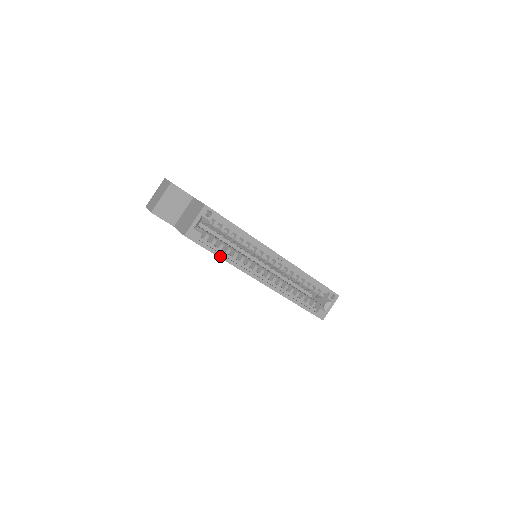
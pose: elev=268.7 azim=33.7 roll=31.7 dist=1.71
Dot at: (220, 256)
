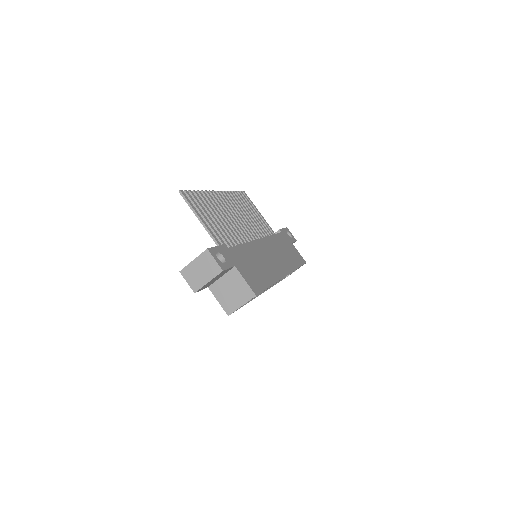
Dot at: occluded
